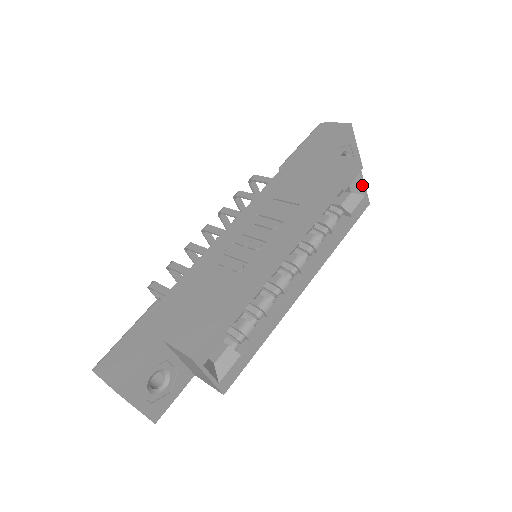
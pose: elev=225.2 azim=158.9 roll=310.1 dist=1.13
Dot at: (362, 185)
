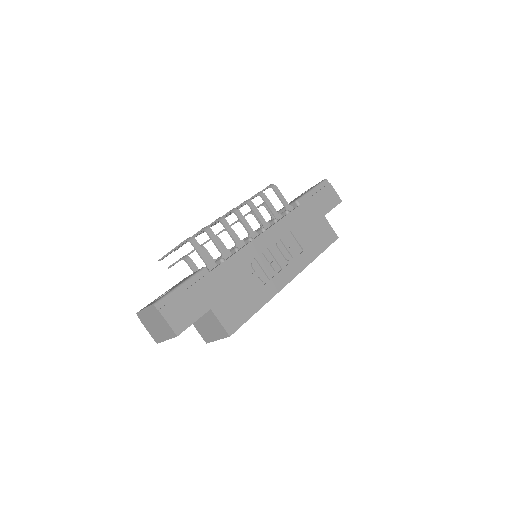
Dot at: occluded
